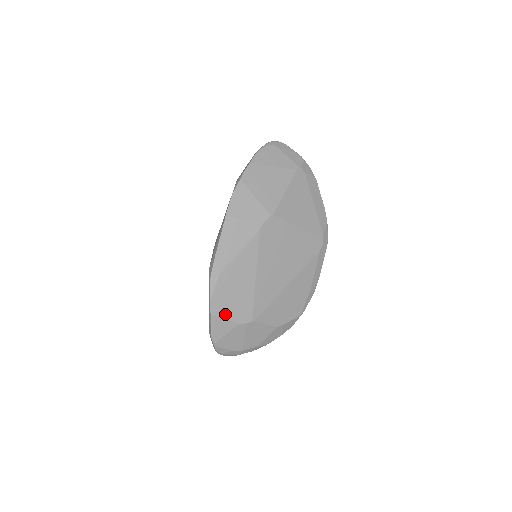
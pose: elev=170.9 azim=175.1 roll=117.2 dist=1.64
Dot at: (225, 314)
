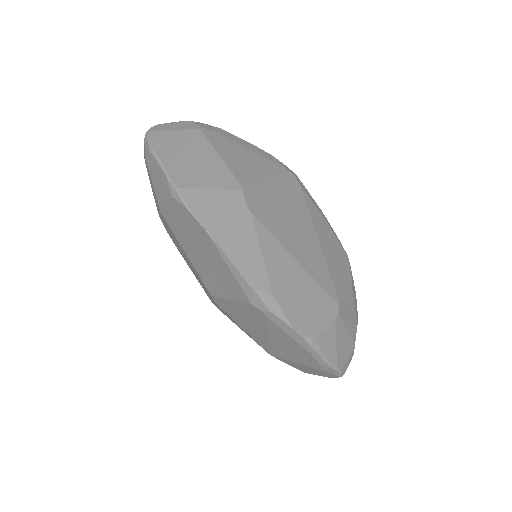
Dot at: (318, 327)
